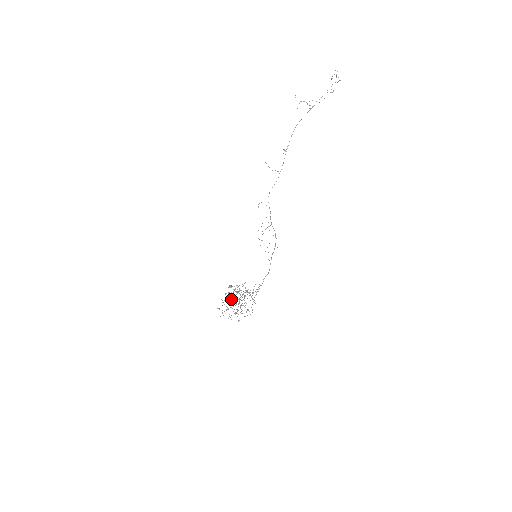
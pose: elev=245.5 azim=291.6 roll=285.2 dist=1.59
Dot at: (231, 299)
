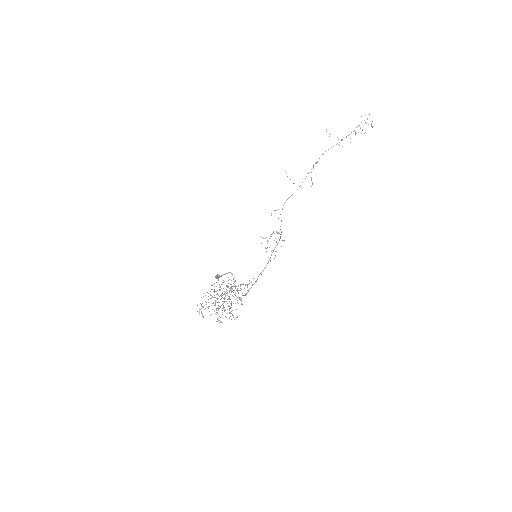
Dot at: (214, 289)
